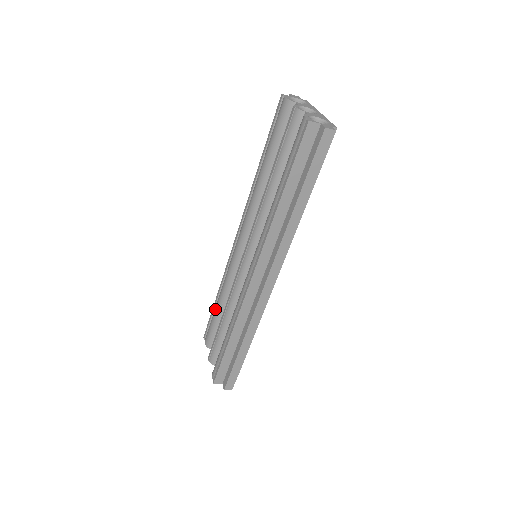
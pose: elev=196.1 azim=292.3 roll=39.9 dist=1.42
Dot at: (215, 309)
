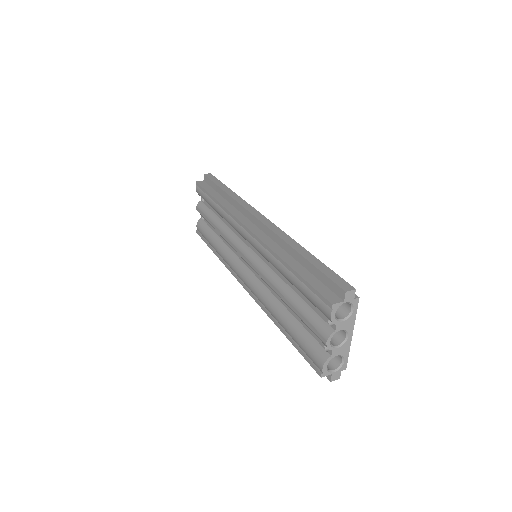
Dot at: (211, 202)
